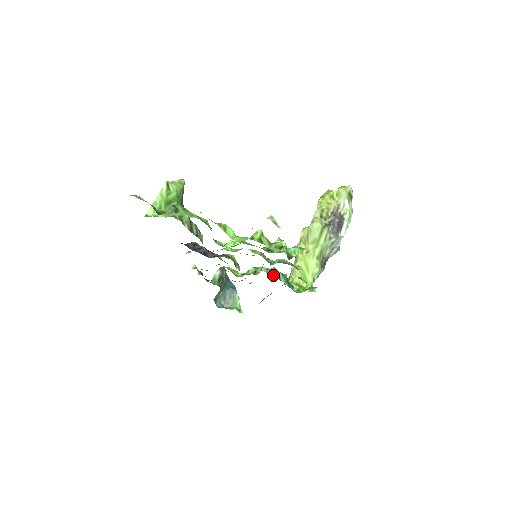
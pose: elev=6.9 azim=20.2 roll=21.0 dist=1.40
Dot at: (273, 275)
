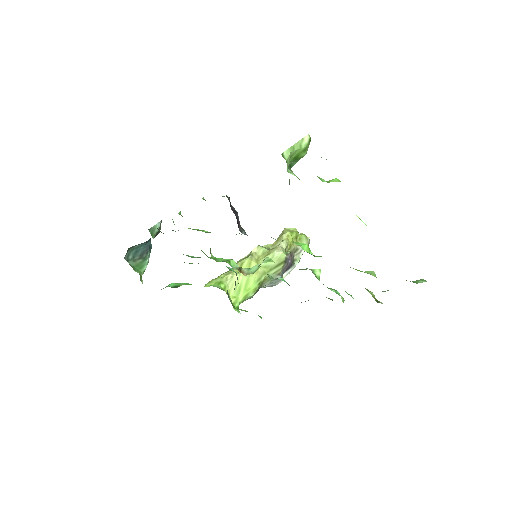
Dot at: occluded
